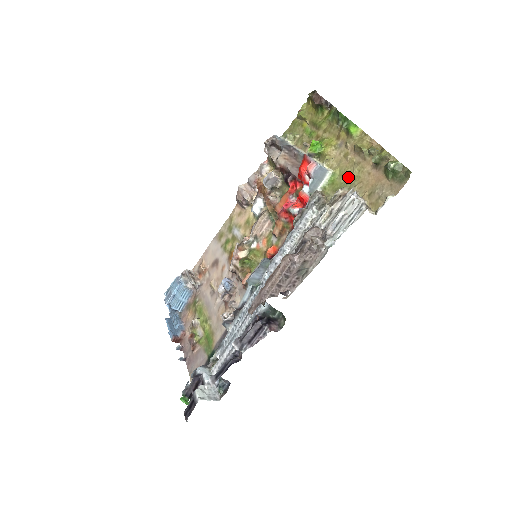
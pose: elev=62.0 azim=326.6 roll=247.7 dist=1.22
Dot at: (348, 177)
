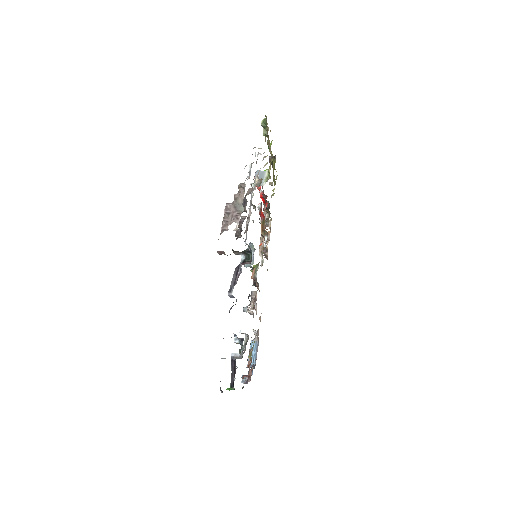
Dot at: occluded
